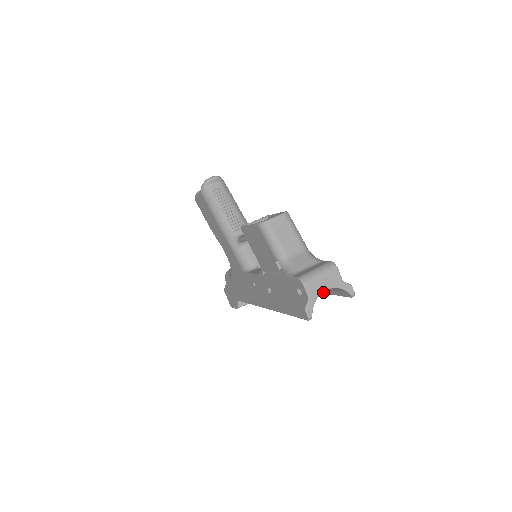
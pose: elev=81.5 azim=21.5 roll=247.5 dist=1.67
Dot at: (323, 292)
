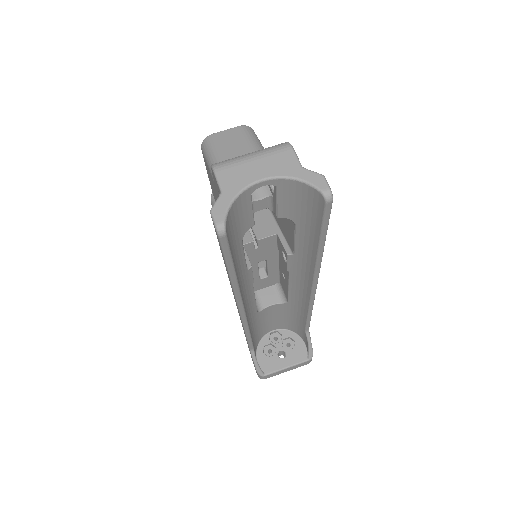
Dot at: (315, 250)
